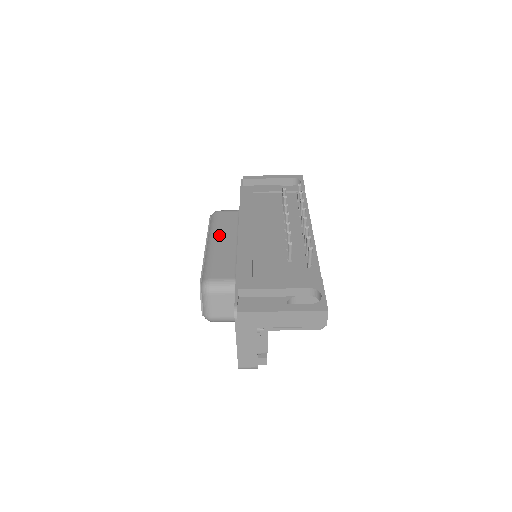
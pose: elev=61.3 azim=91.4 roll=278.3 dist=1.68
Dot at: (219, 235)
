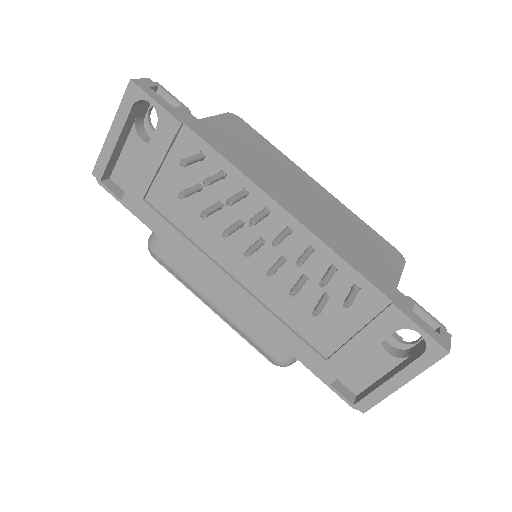
Dot at: (204, 291)
